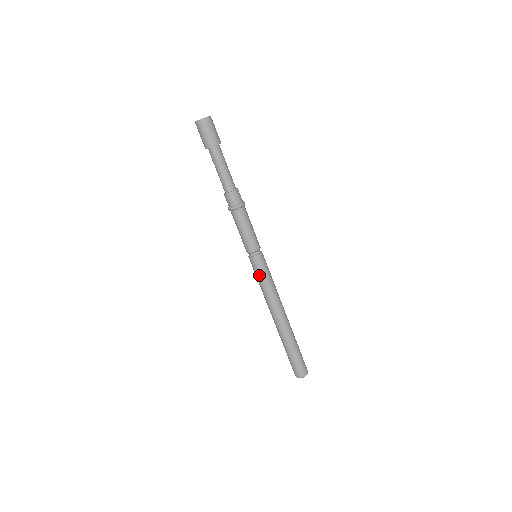
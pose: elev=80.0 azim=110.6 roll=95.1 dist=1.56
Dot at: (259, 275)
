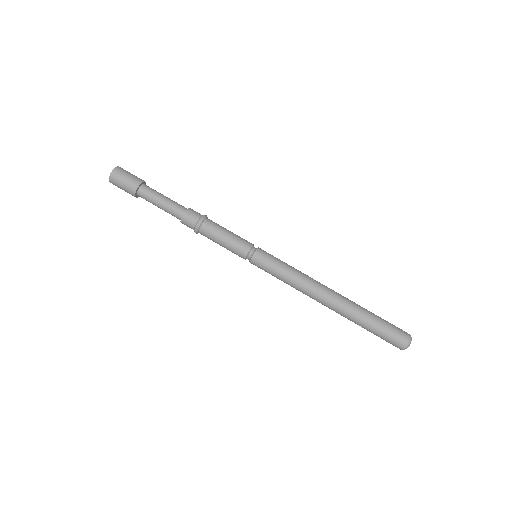
Dot at: occluded
